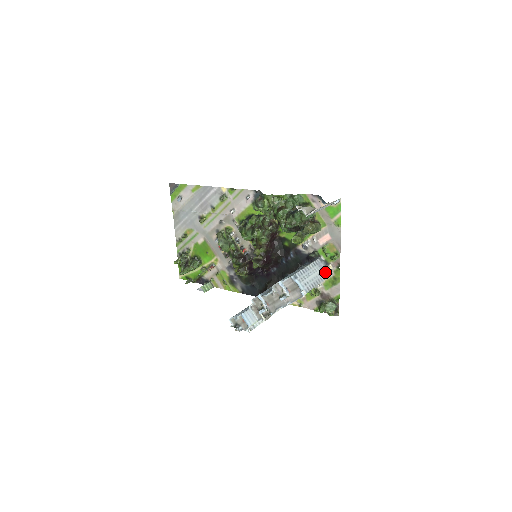
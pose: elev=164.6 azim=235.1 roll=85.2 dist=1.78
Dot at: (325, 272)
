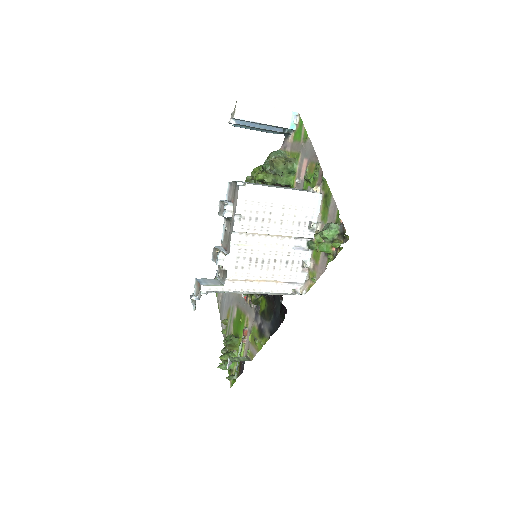
Dot at: occluded
